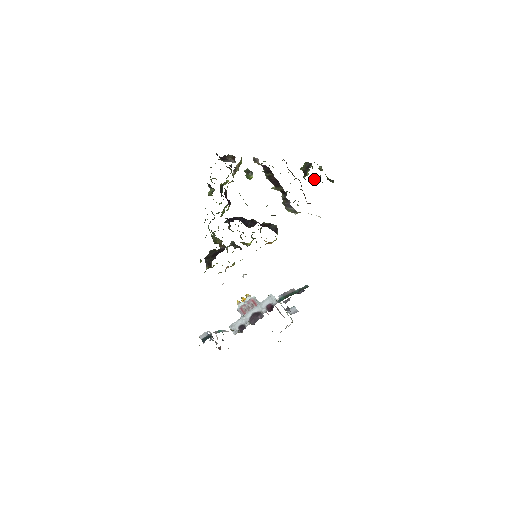
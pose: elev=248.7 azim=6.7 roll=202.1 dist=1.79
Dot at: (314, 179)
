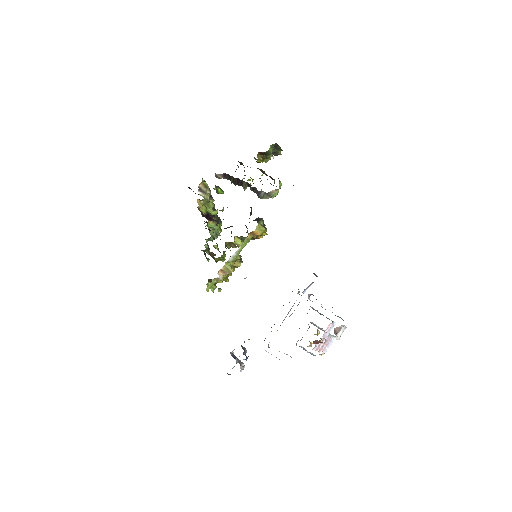
Dot at: occluded
